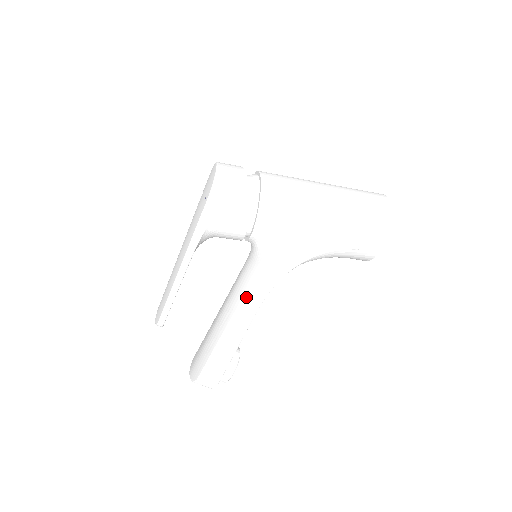
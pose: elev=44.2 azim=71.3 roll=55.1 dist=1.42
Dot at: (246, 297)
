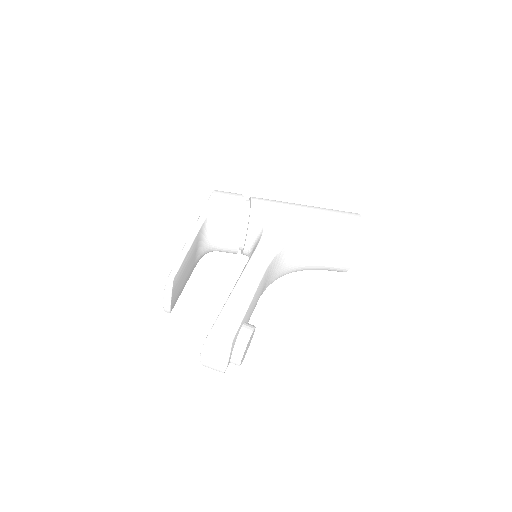
Dot at: (252, 260)
